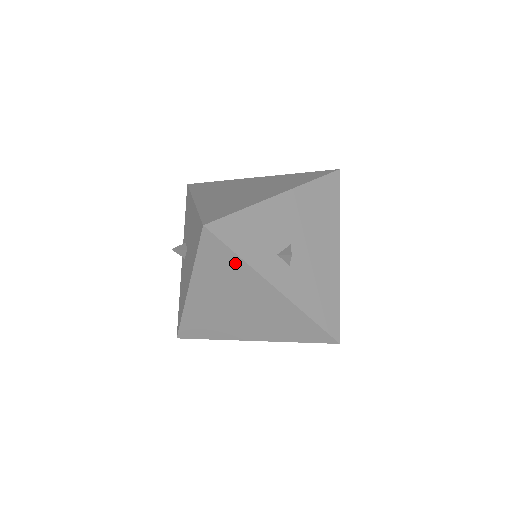
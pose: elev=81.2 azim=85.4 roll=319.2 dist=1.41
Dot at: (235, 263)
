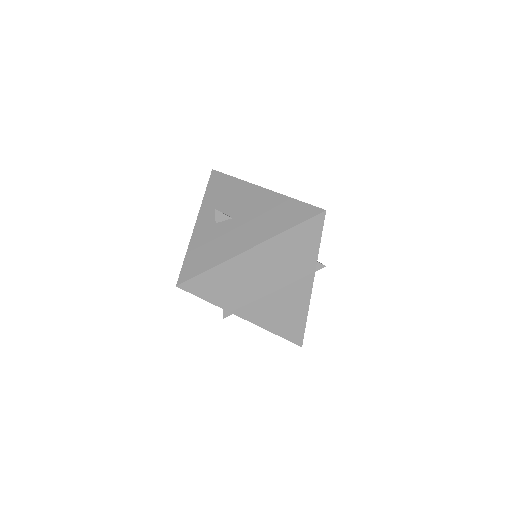
Dot at: (312, 248)
